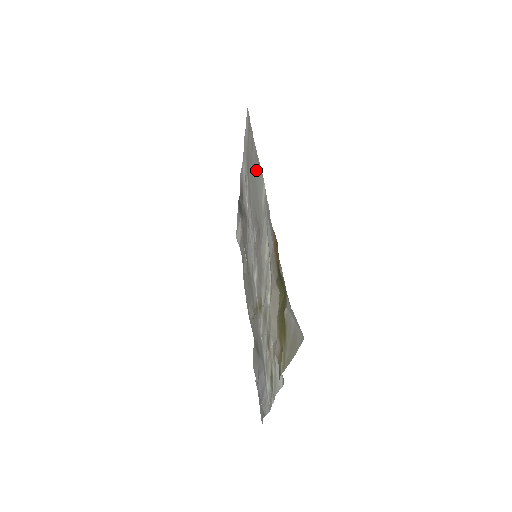
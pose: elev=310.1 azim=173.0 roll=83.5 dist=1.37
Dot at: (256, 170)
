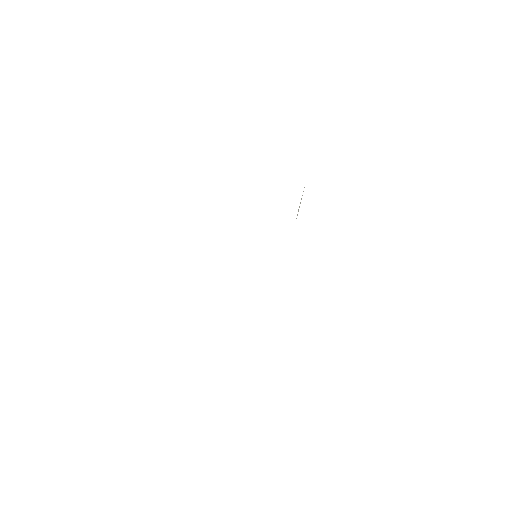
Dot at: occluded
